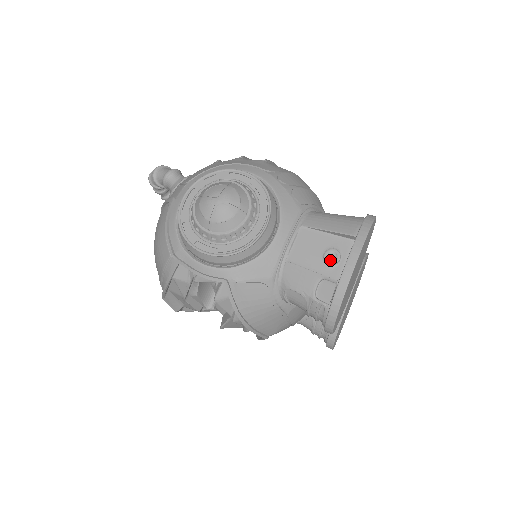
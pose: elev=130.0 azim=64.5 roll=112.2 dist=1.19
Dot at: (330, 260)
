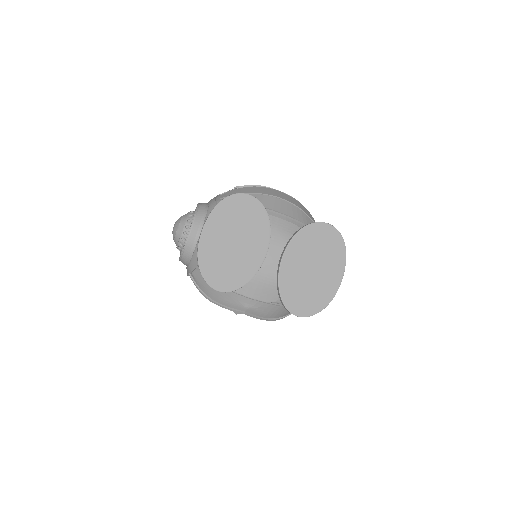
Dot at: occluded
